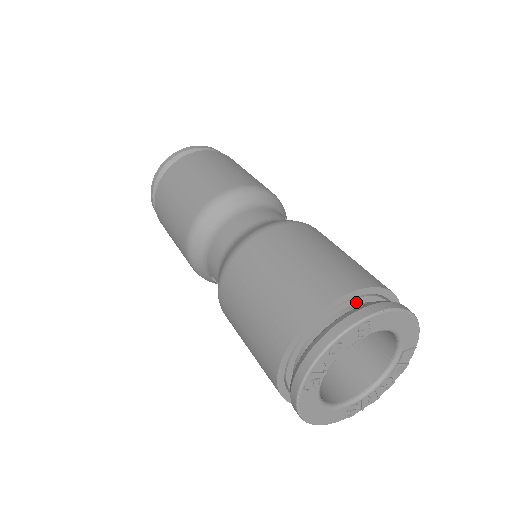
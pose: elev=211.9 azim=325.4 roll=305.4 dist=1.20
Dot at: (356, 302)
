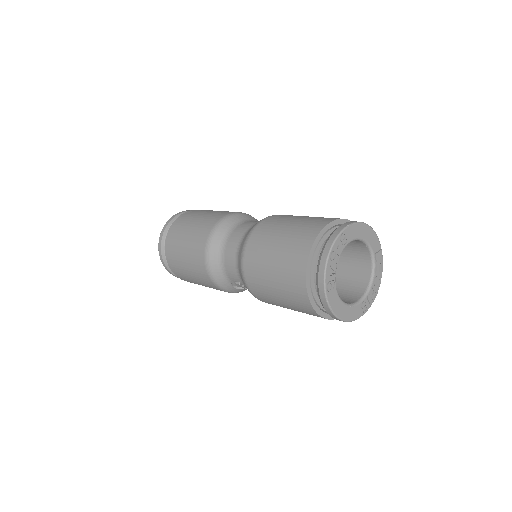
Dot at: occluded
